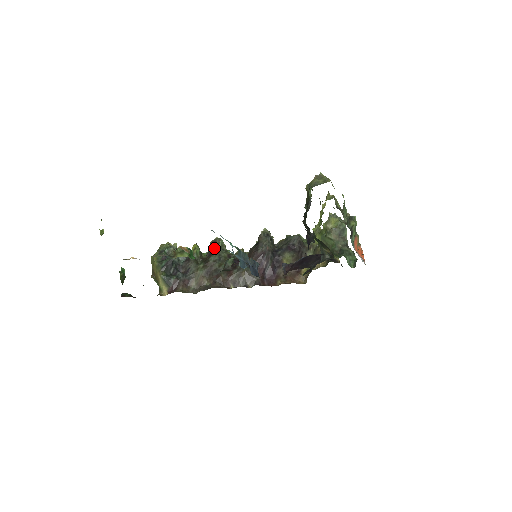
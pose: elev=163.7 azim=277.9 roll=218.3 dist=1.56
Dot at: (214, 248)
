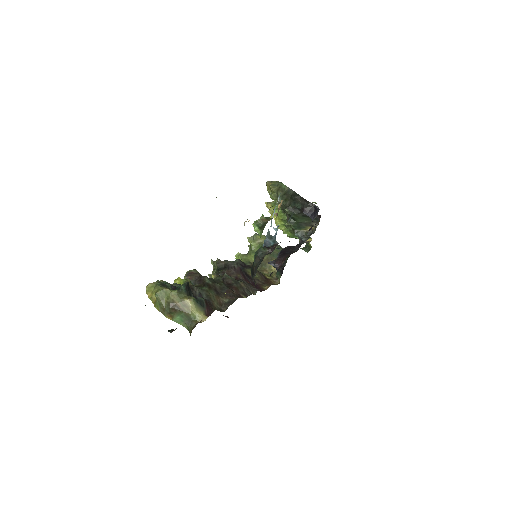
Dot at: (199, 276)
